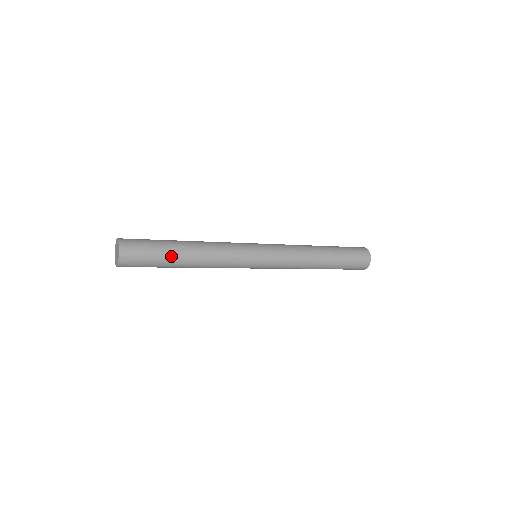
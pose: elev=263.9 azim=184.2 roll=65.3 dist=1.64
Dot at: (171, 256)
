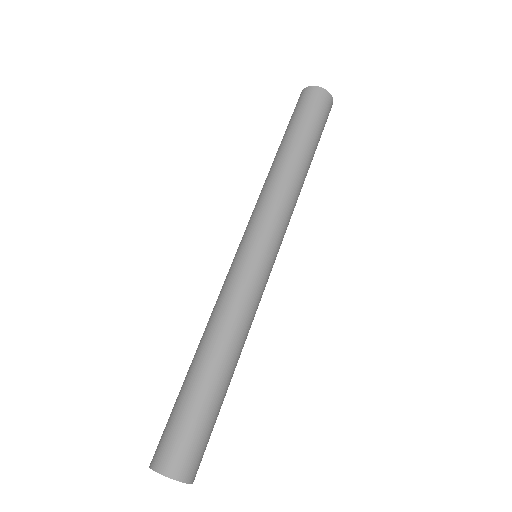
Dot at: (219, 398)
